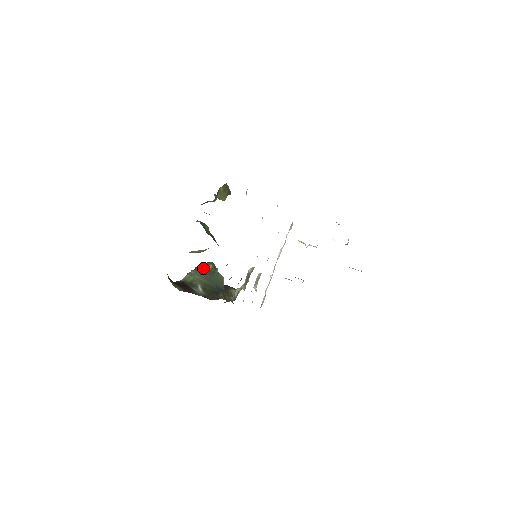
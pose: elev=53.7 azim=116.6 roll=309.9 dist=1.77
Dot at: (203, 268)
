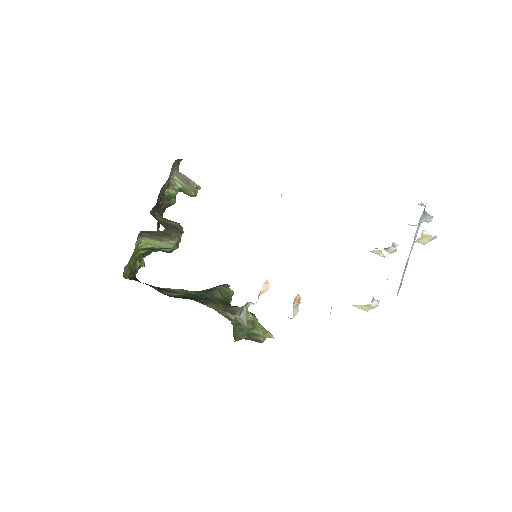
Dot at: occluded
